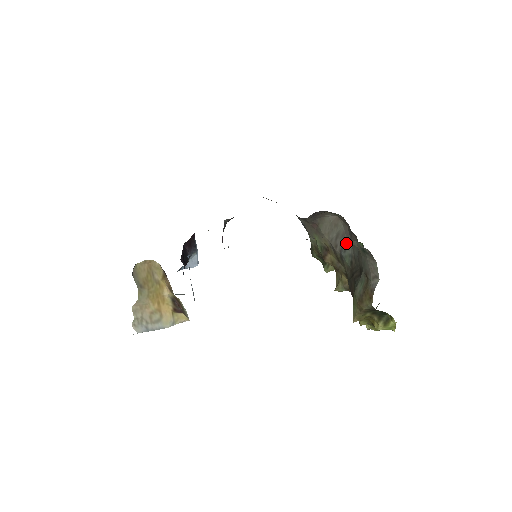
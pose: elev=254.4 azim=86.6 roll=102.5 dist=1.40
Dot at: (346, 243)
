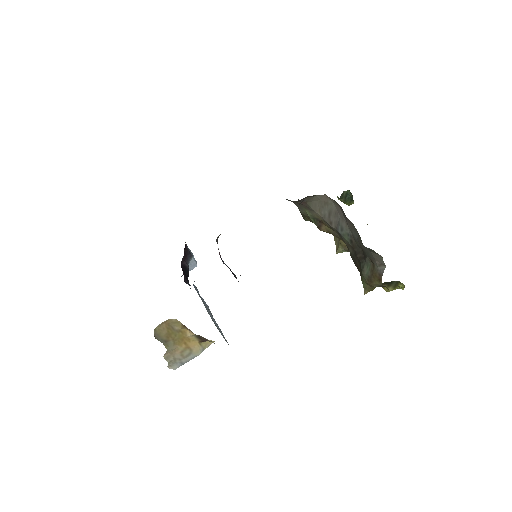
Dot at: (341, 222)
